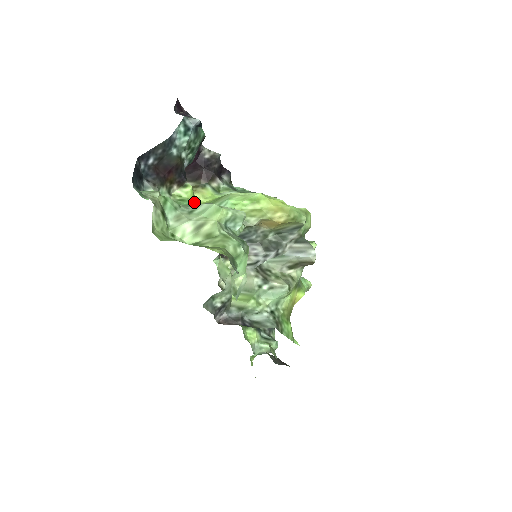
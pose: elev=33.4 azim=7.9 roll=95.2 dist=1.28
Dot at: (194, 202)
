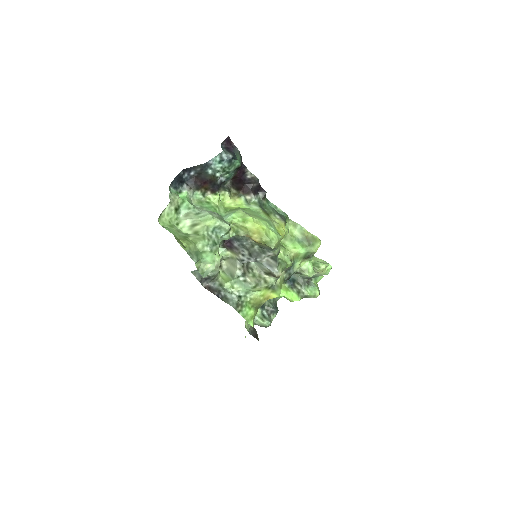
Dot at: (215, 206)
